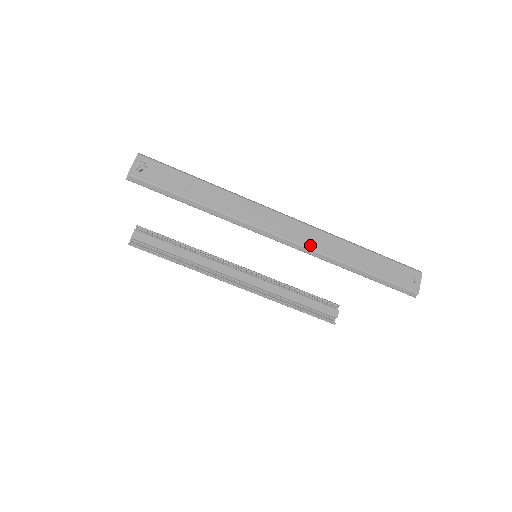
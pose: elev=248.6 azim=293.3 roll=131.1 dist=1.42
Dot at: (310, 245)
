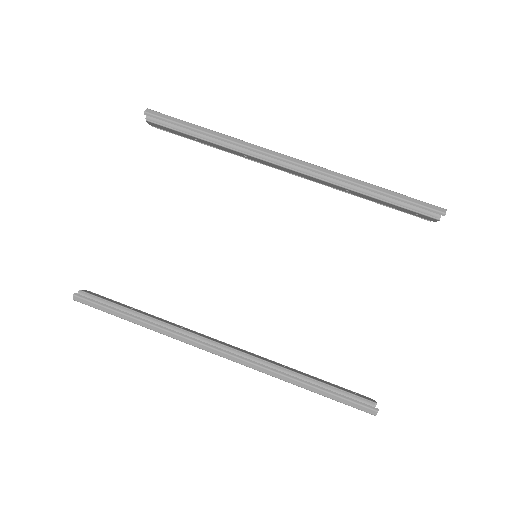
Dot at: (321, 168)
